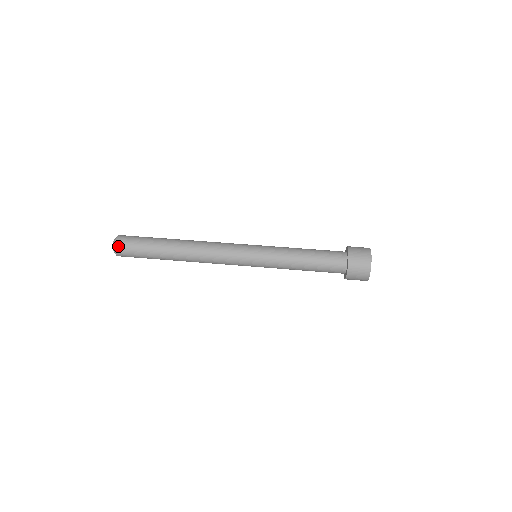
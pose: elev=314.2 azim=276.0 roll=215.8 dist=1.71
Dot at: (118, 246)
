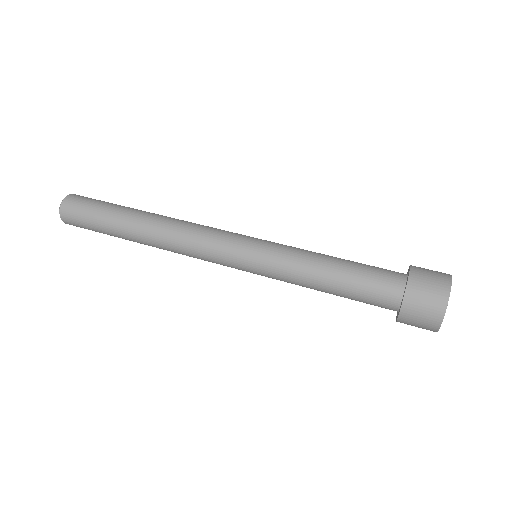
Dot at: (70, 198)
